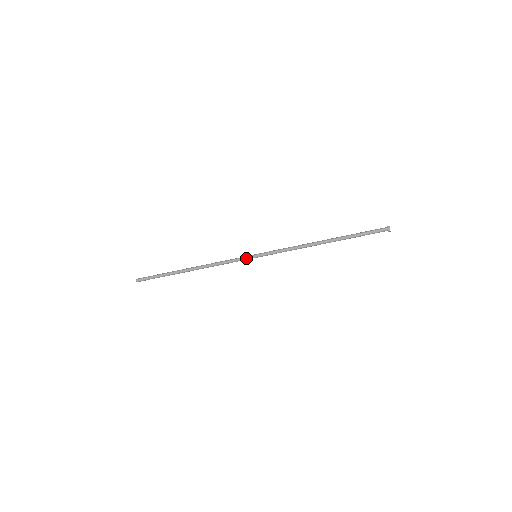
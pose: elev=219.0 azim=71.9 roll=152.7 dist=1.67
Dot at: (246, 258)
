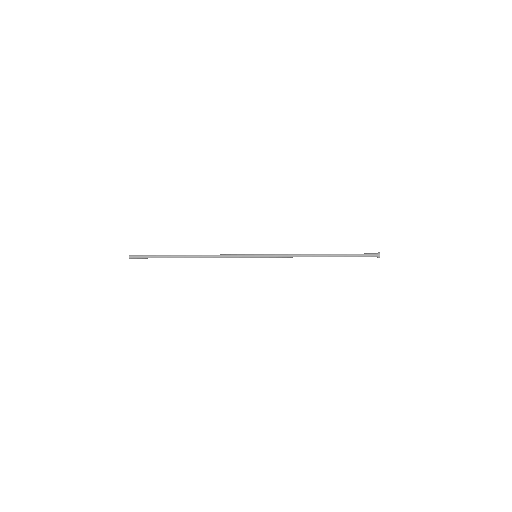
Dot at: (246, 256)
